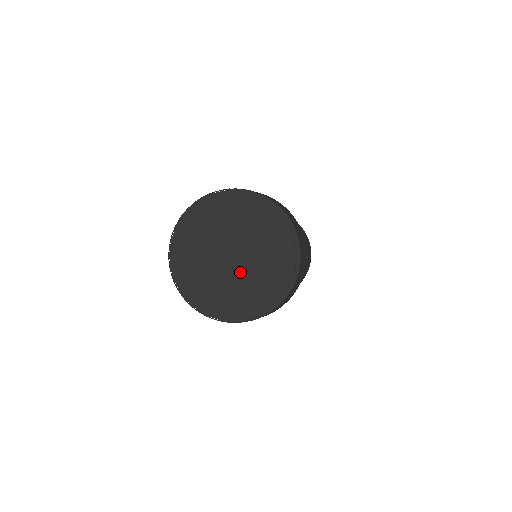
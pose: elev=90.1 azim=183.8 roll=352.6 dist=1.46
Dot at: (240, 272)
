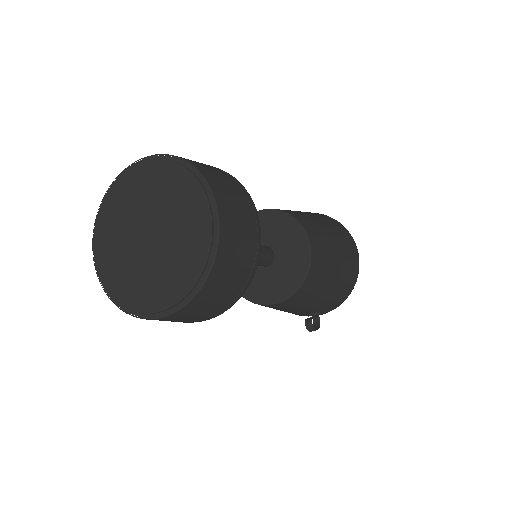
Dot at: (157, 252)
